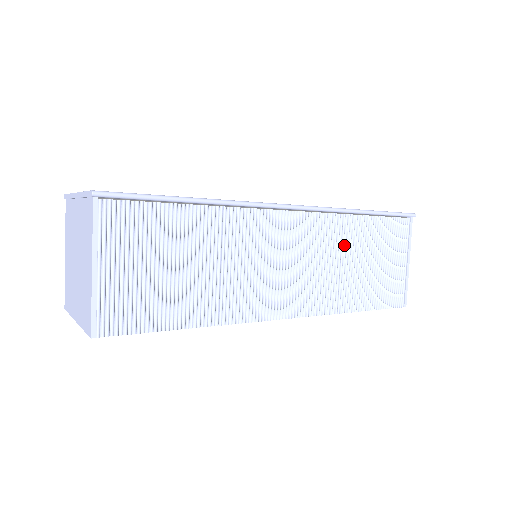
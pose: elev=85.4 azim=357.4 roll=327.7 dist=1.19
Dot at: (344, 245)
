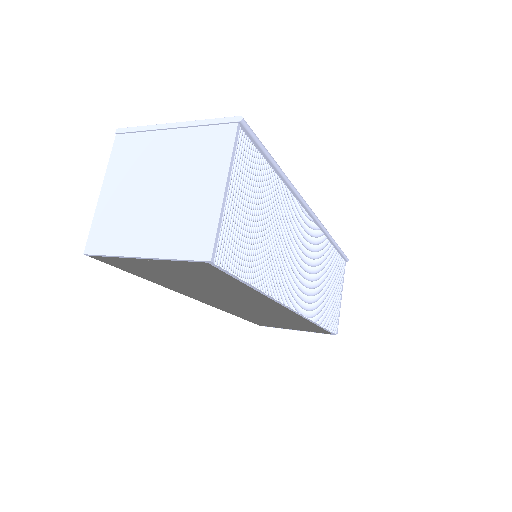
Dot at: (323, 263)
